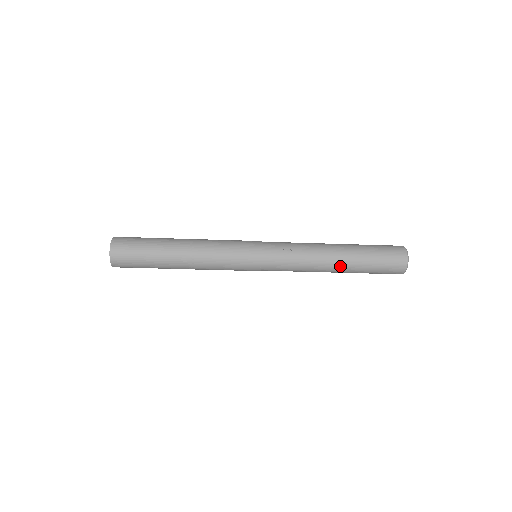
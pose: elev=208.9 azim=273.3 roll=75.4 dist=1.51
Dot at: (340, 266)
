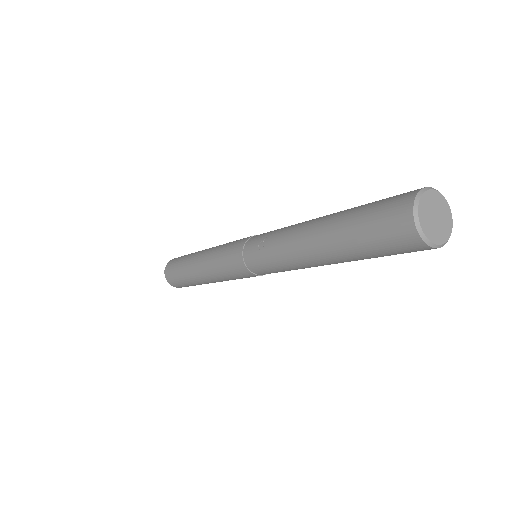
Dot at: (318, 250)
